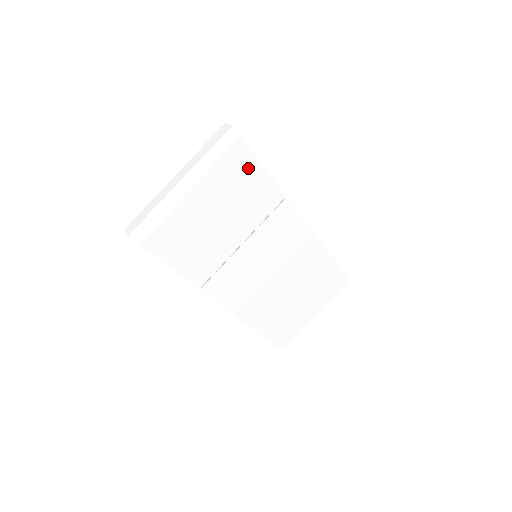
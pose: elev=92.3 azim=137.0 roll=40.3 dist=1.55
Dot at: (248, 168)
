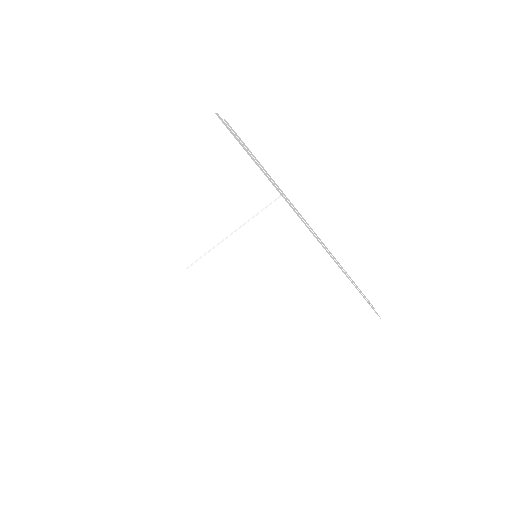
Dot at: (234, 157)
